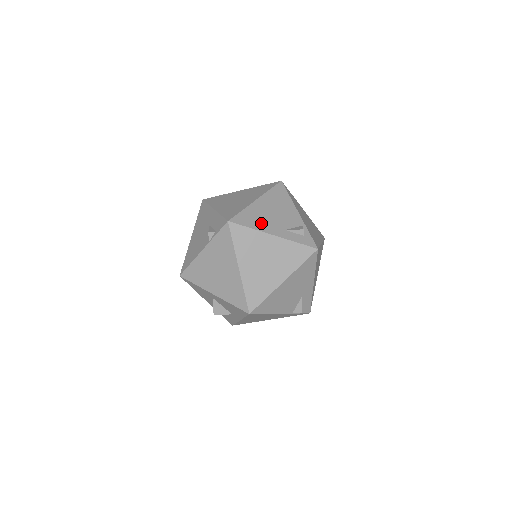
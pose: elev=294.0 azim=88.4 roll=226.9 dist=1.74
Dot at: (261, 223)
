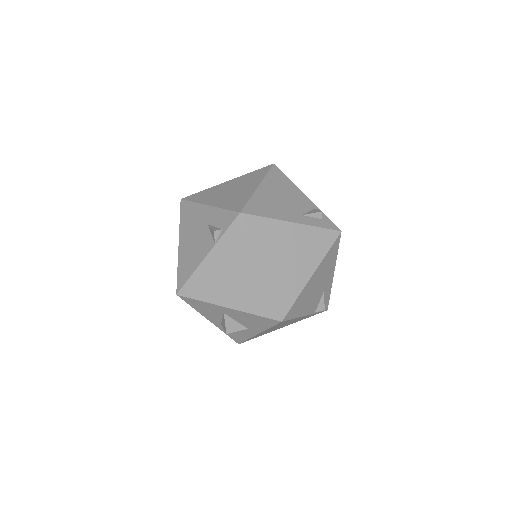
Dot at: (275, 211)
